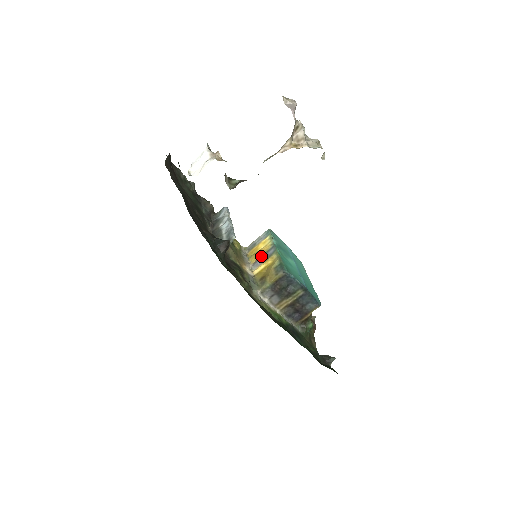
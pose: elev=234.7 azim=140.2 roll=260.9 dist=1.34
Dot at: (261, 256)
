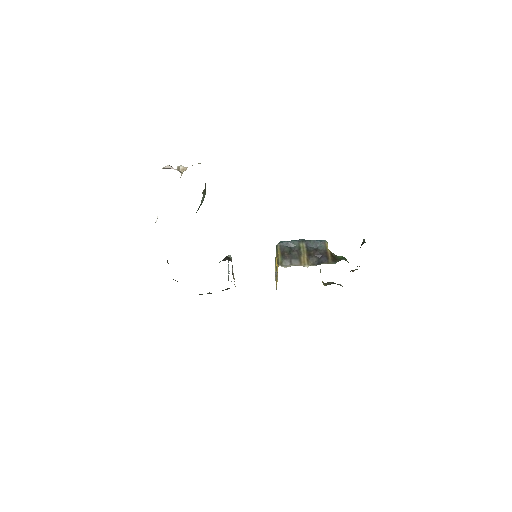
Dot at: occluded
